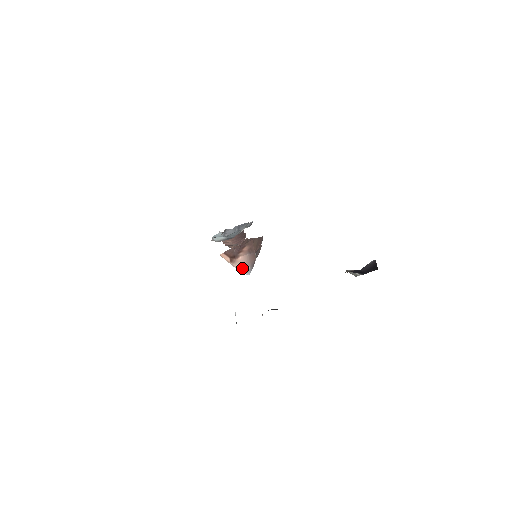
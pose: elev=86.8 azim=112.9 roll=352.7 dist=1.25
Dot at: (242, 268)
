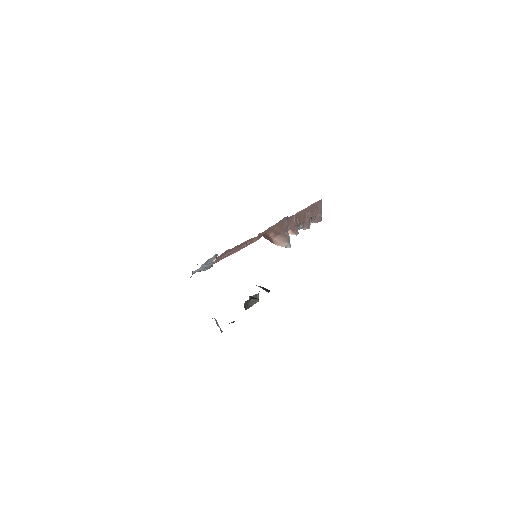
Dot at: (281, 245)
